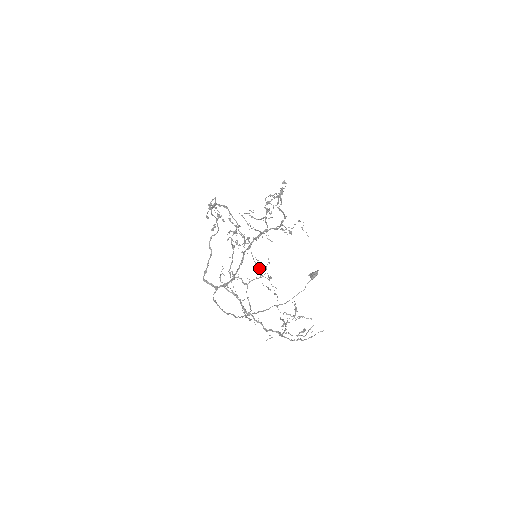
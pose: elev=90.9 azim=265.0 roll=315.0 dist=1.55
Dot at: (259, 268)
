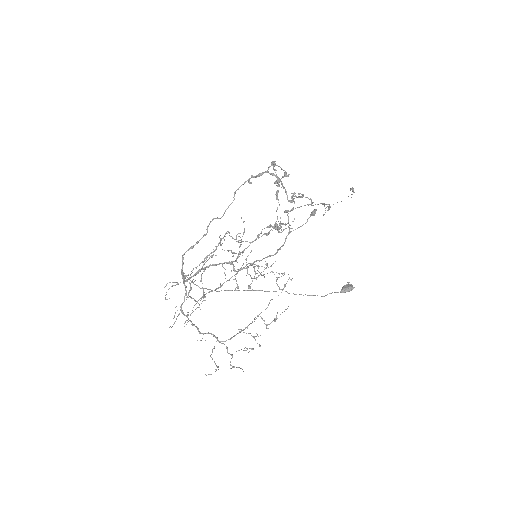
Dot at: (224, 282)
